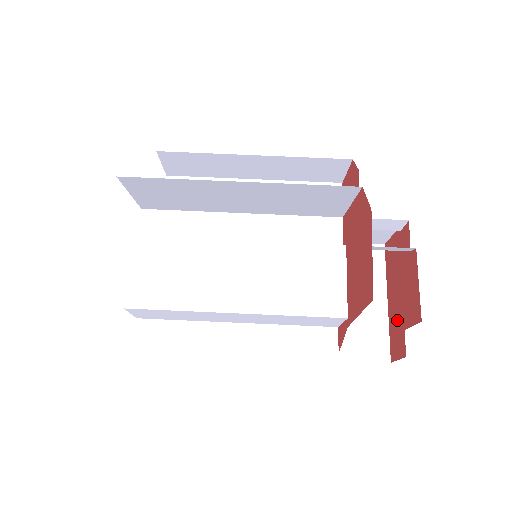
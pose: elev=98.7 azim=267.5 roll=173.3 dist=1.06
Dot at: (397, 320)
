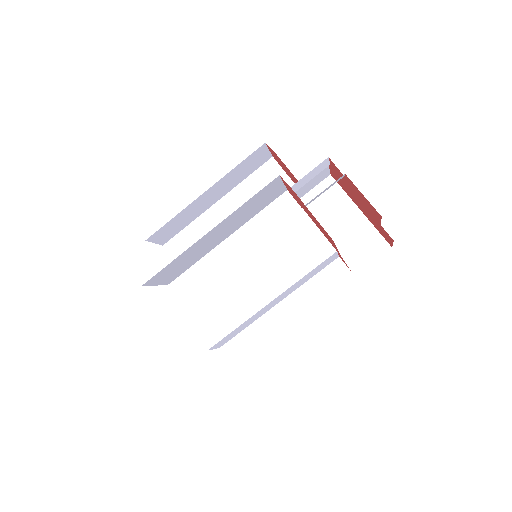
Dot at: (373, 220)
